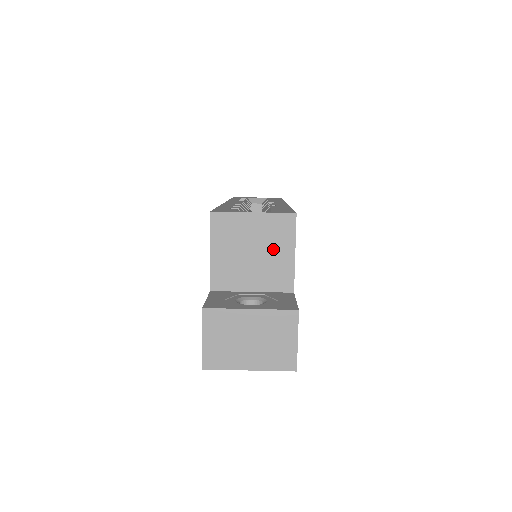
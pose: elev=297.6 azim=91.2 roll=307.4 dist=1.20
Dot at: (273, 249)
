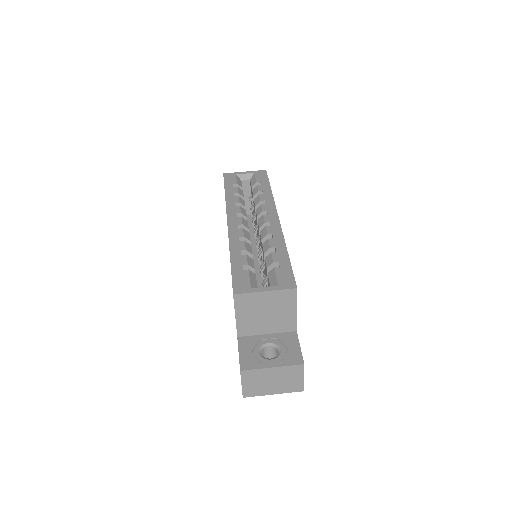
Dot at: (281, 310)
